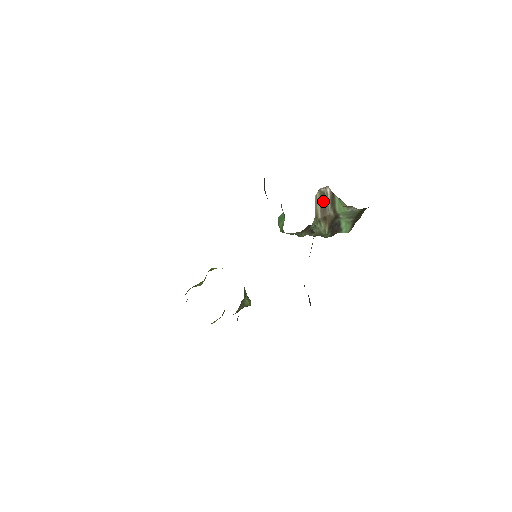
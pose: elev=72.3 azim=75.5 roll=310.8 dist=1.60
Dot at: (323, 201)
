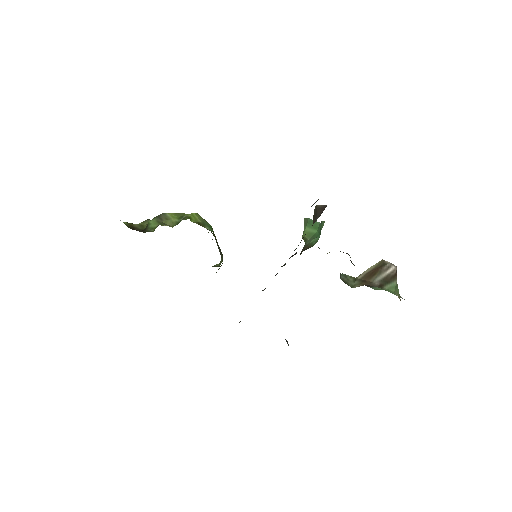
Dot at: (377, 268)
